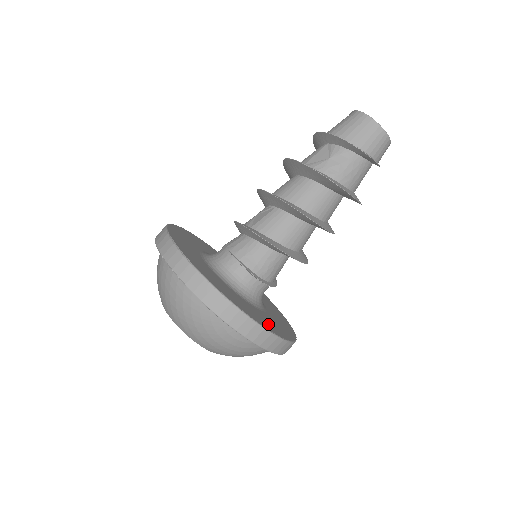
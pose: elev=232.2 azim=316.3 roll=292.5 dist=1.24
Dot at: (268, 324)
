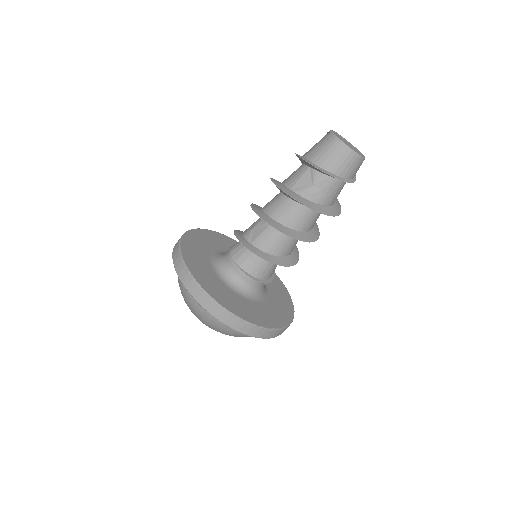
Dot at: (274, 318)
